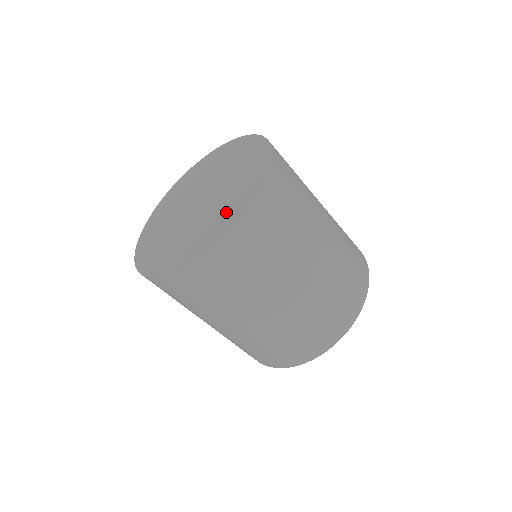
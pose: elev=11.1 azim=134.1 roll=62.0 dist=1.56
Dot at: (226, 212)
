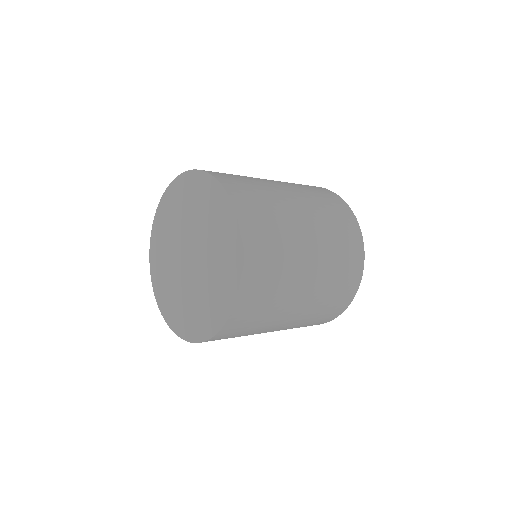
Dot at: (209, 308)
